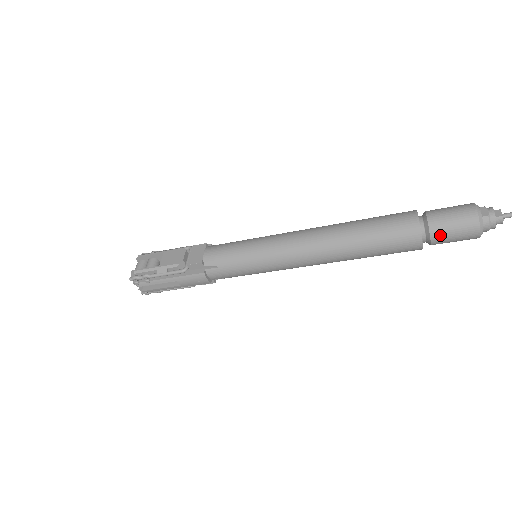
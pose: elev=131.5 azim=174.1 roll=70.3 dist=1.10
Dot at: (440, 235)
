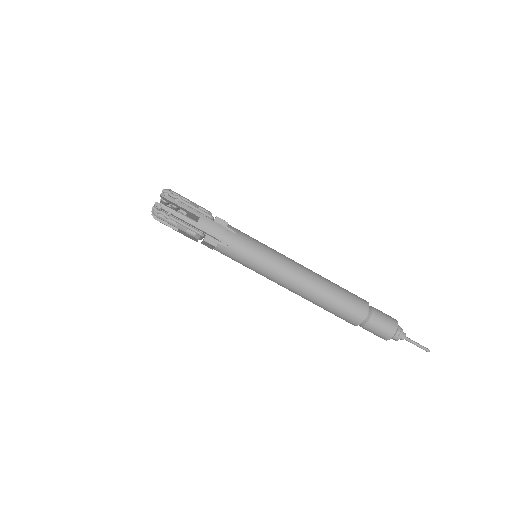
Dot at: (377, 316)
